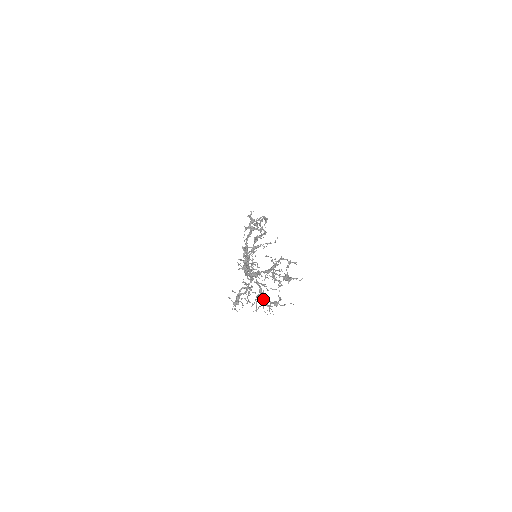
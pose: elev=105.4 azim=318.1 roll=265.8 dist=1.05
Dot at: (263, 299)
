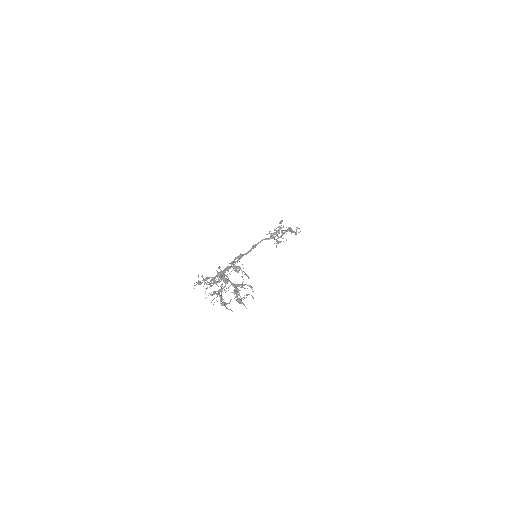
Dot at: occluded
